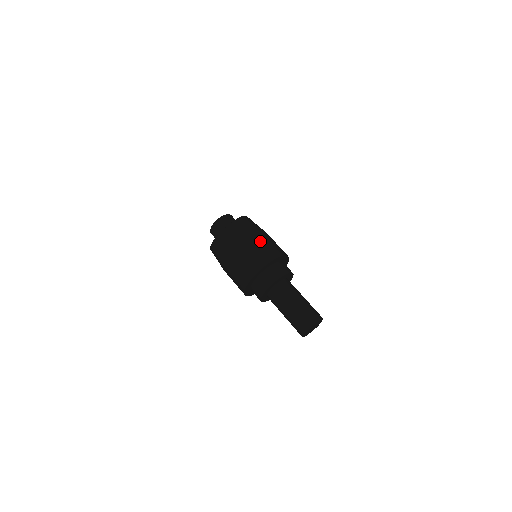
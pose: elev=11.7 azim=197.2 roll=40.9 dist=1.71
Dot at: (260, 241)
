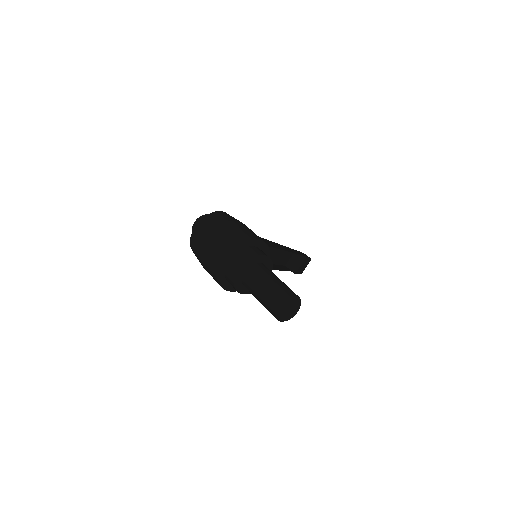
Dot at: (227, 229)
